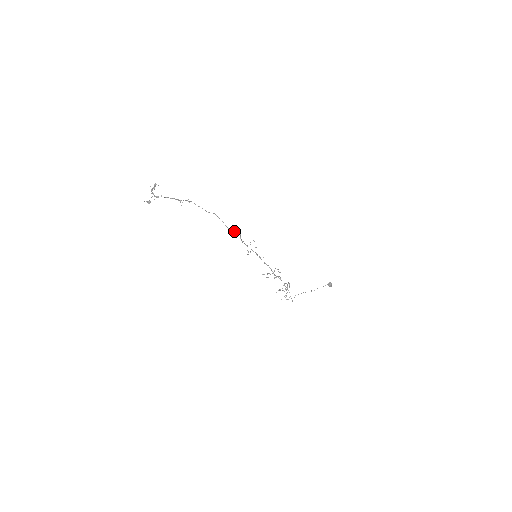
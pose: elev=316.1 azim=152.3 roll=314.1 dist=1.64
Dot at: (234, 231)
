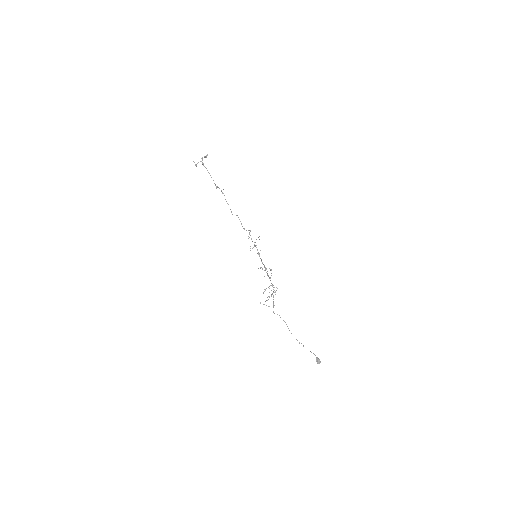
Dot at: (246, 230)
